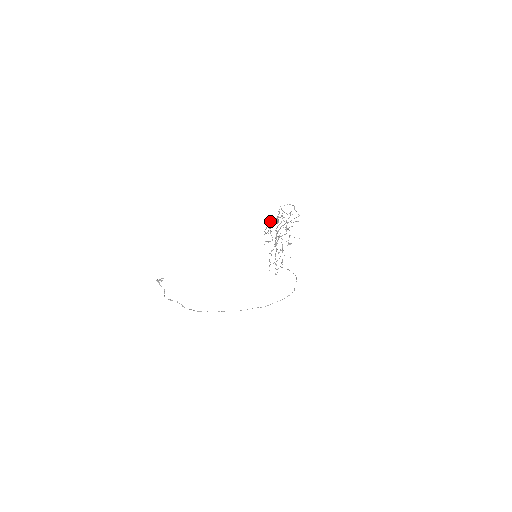
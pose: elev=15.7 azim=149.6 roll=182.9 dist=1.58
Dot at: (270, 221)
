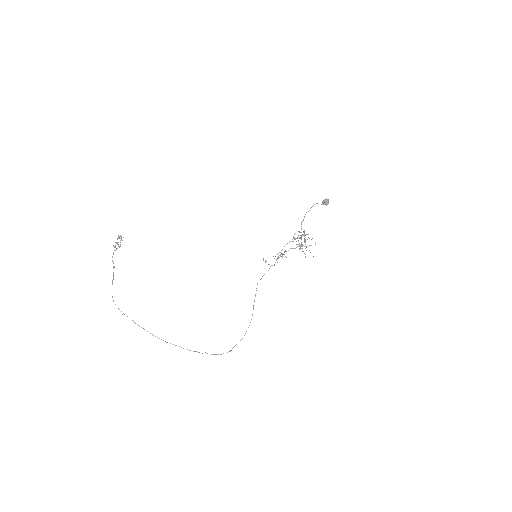
Dot at: (324, 199)
